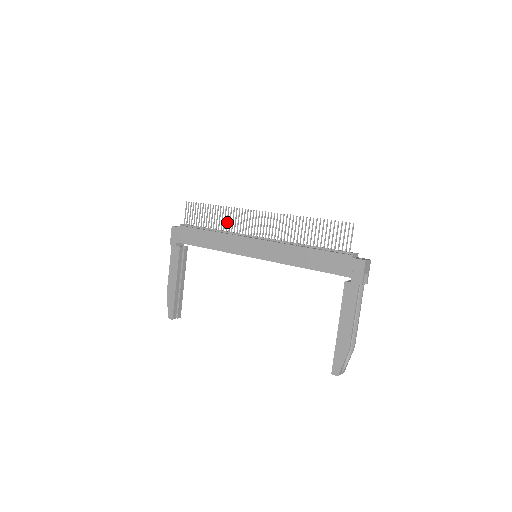
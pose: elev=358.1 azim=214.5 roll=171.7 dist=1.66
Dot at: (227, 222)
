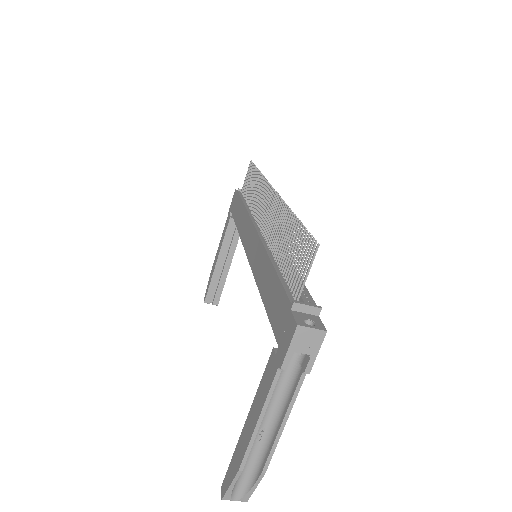
Dot at: (256, 197)
